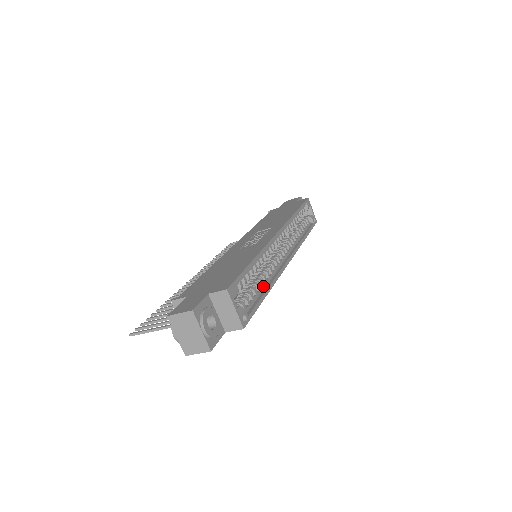
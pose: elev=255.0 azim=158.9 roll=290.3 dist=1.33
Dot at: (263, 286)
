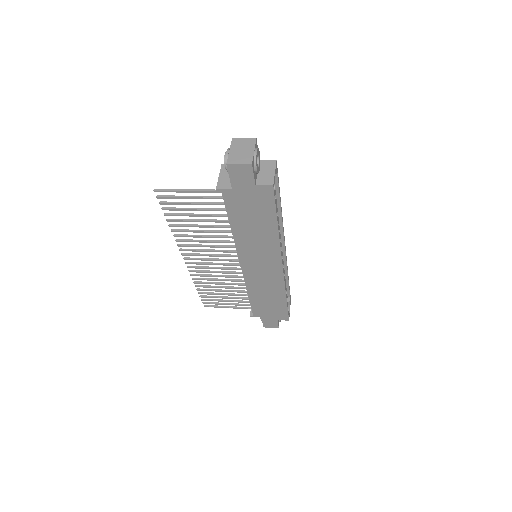
Dot at: occluded
